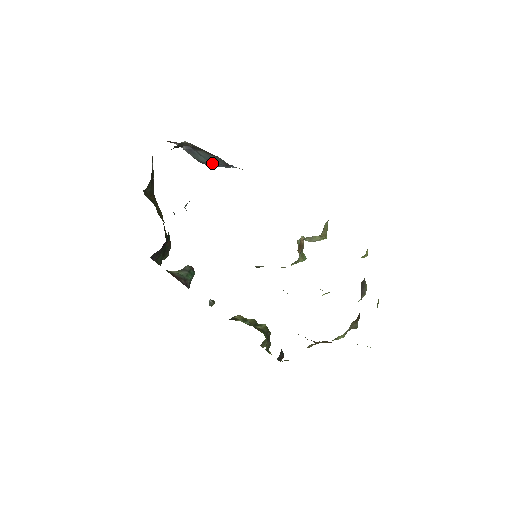
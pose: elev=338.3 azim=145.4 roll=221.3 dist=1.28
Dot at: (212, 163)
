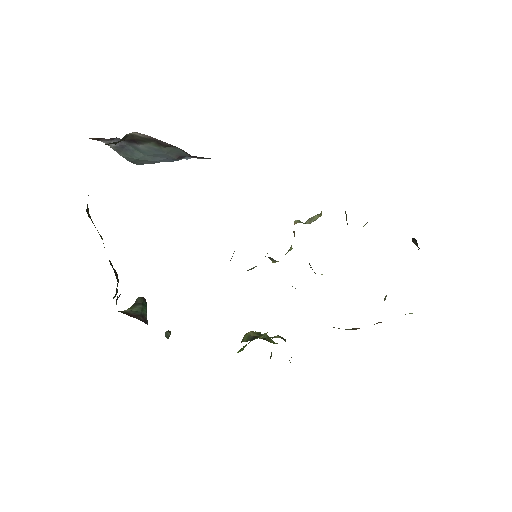
Dot at: (153, 159)
